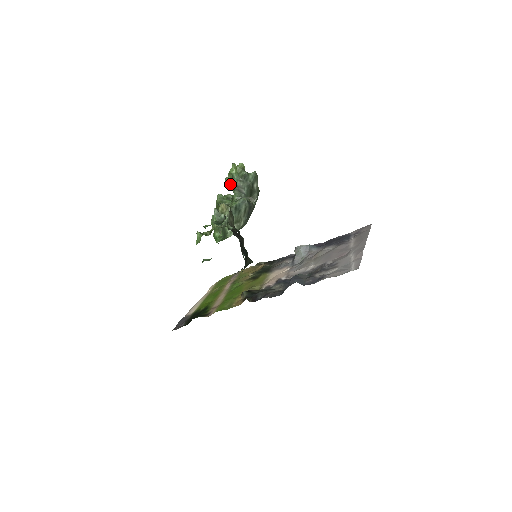
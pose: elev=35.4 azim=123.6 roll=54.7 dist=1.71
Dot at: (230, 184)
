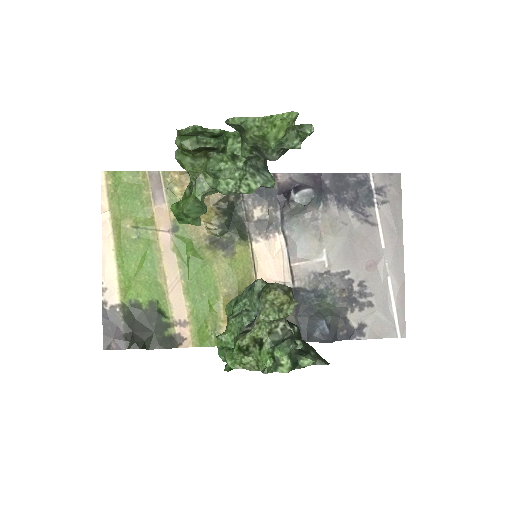
Dot at: (246, 140)
